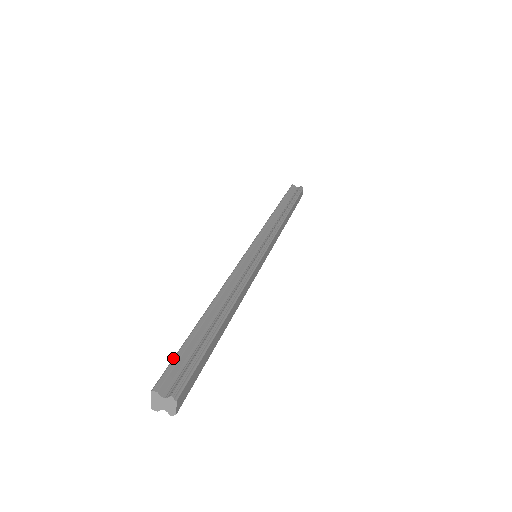
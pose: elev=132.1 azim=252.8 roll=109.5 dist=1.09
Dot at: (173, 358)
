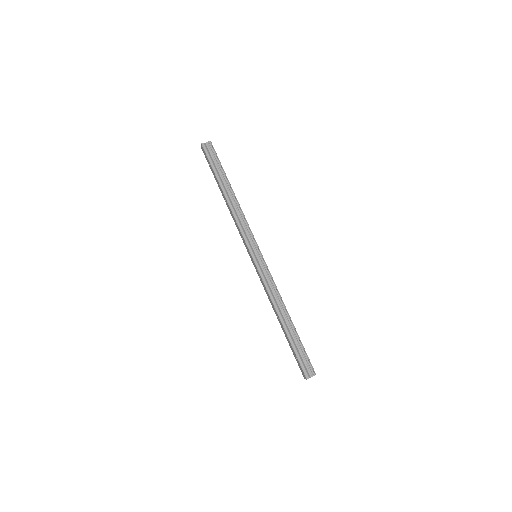
Dot at: (298, 361)
